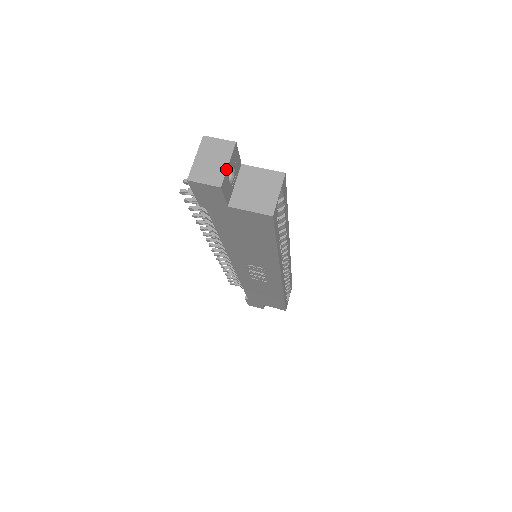
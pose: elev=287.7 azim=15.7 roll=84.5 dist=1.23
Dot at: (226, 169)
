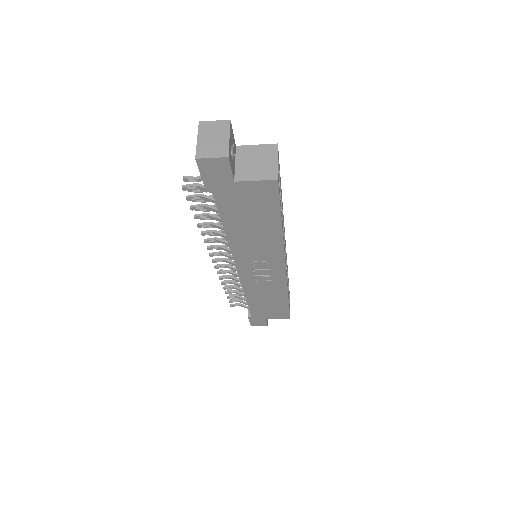
Dot at: (228, 142)
